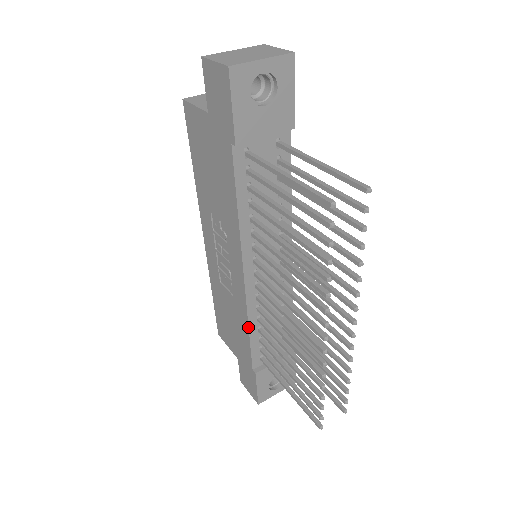
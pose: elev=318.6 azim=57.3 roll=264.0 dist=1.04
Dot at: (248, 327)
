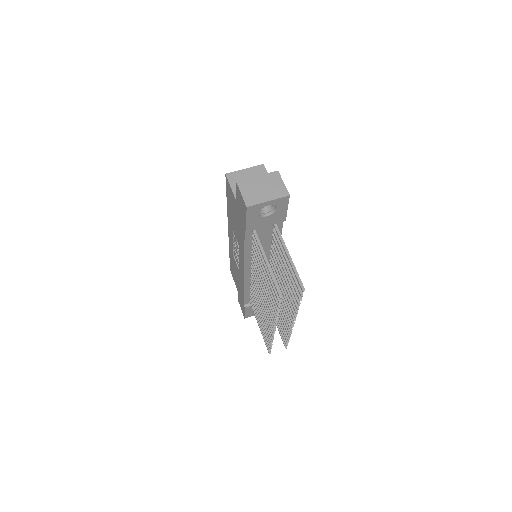
Dot at: (244, 289)
